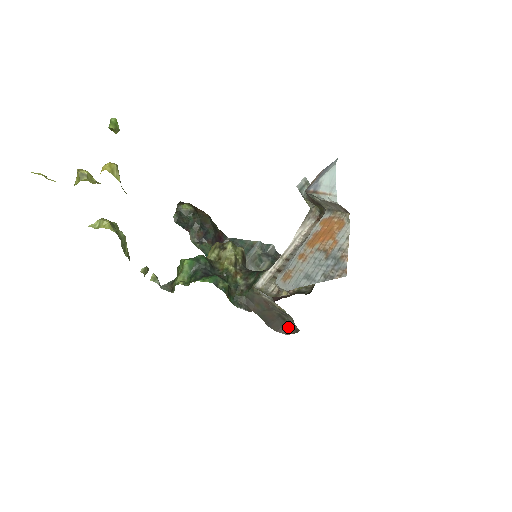
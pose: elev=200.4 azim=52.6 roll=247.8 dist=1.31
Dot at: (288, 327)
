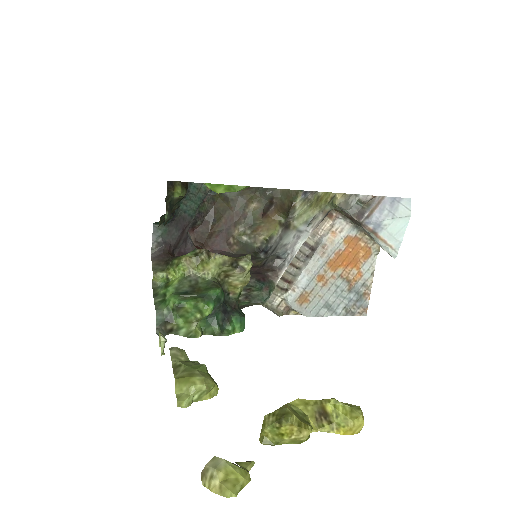
Dot at: occluded
